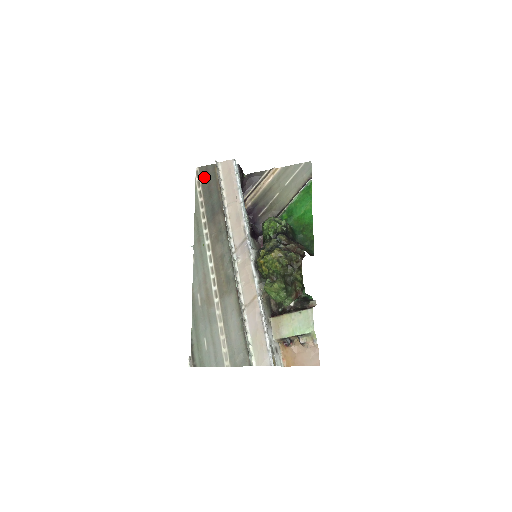
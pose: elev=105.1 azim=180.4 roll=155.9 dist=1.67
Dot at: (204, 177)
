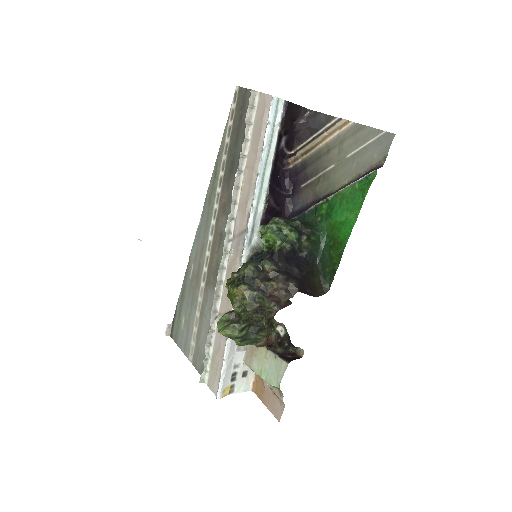
Dot at: (239, 107)
